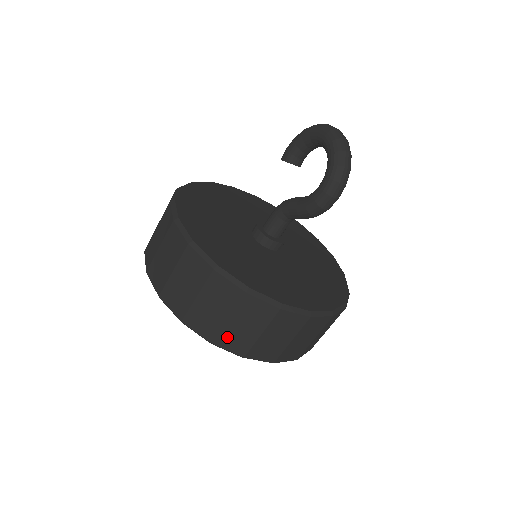
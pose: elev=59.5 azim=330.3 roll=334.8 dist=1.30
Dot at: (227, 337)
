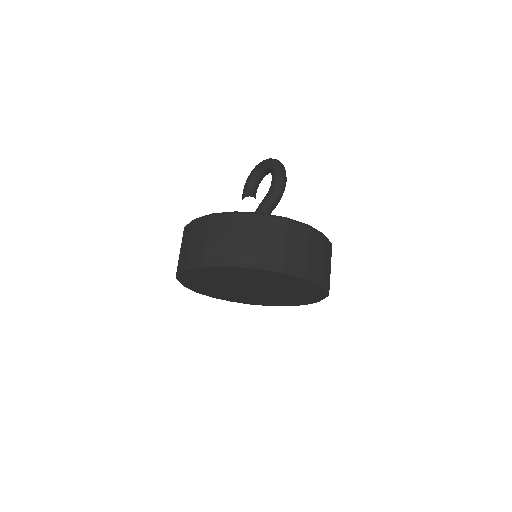
Dot at: (264, 255)
